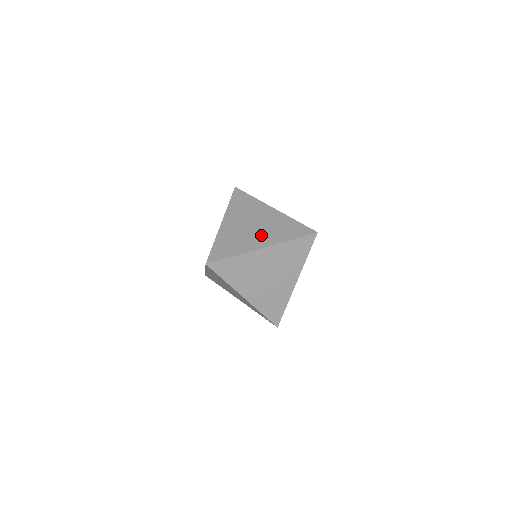
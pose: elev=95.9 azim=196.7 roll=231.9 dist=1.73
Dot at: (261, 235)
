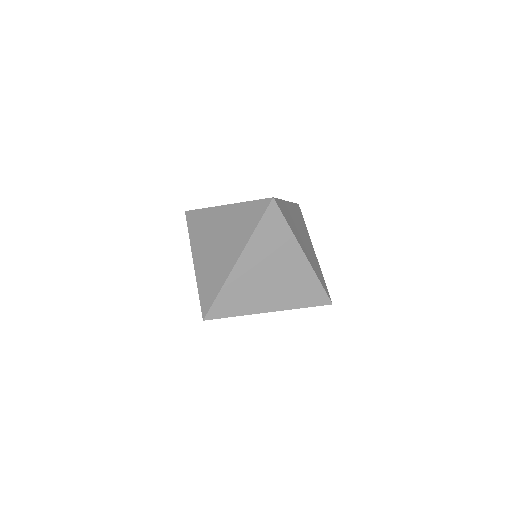
Dot at: occluded
